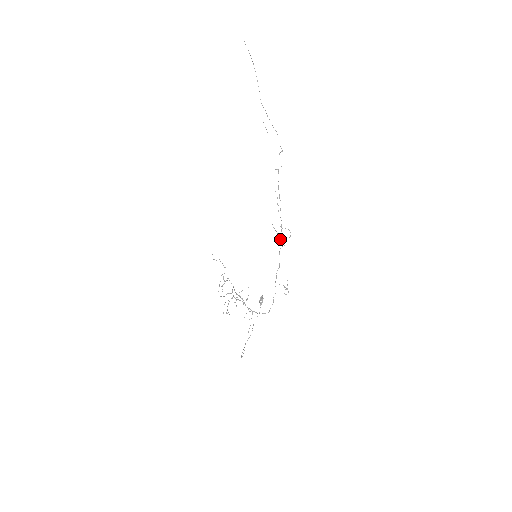
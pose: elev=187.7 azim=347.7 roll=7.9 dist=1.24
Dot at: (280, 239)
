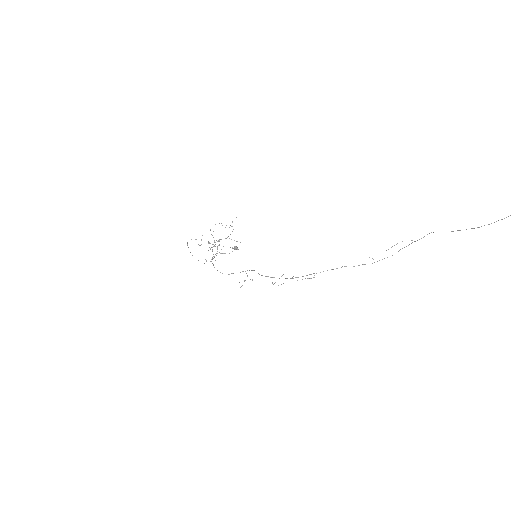
Dot at: occluded
